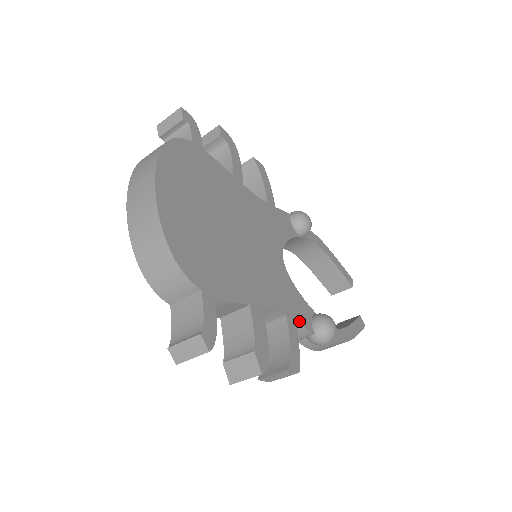
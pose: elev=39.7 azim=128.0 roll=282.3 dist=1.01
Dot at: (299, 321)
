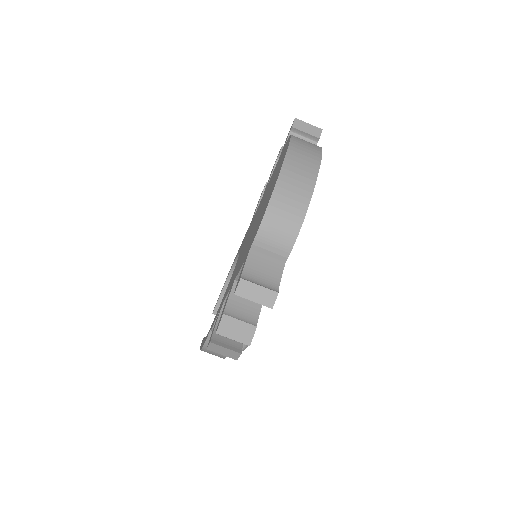
Dot at: occluded
